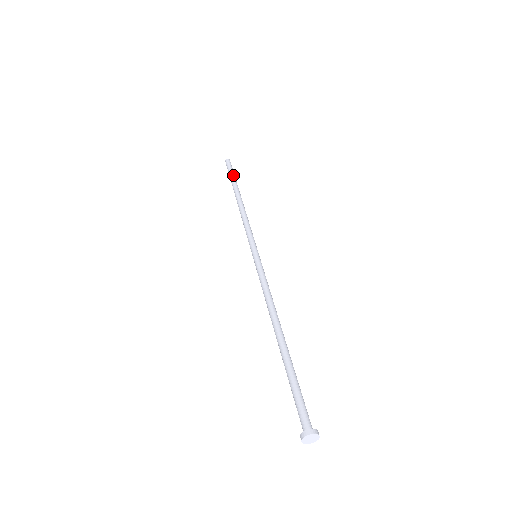
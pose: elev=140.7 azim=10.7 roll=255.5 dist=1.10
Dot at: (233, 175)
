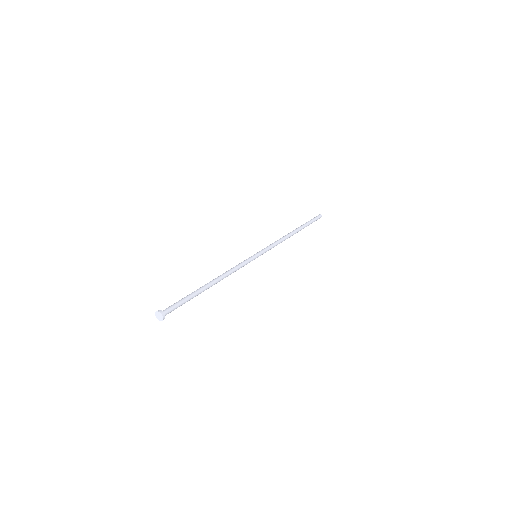
Dot at: (308, 222)
